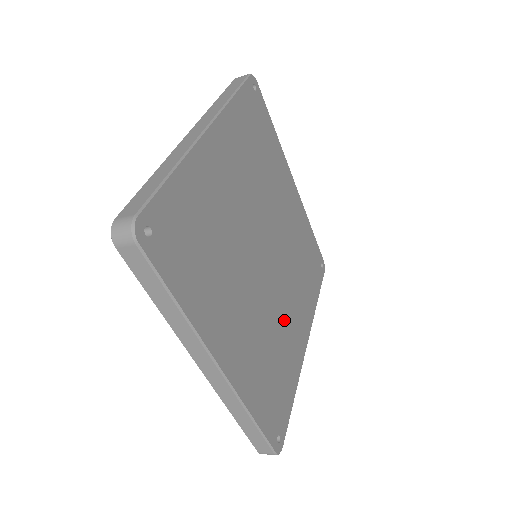
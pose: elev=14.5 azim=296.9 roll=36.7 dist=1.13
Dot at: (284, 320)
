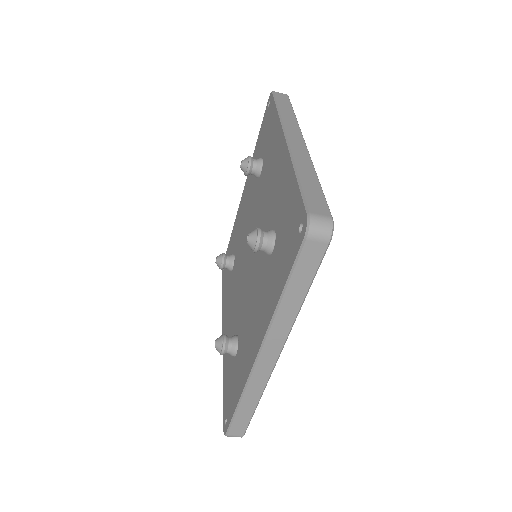
Dot at: occluded
